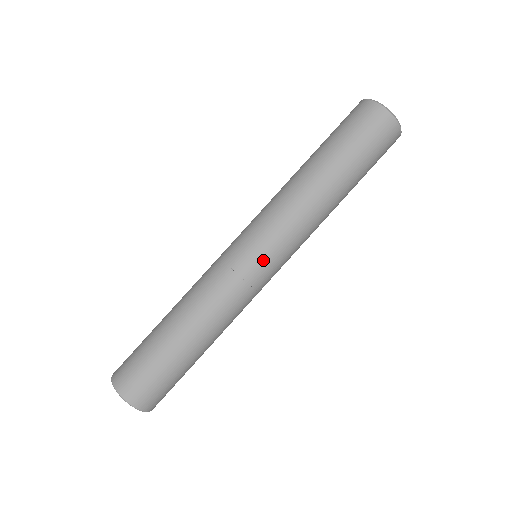
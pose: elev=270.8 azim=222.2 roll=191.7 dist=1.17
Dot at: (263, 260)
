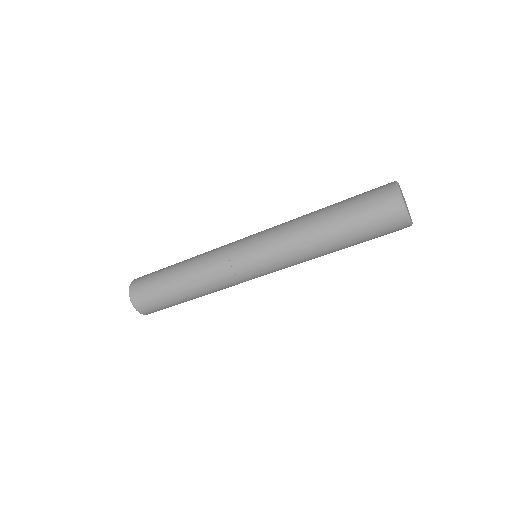
Dot at: occluded
